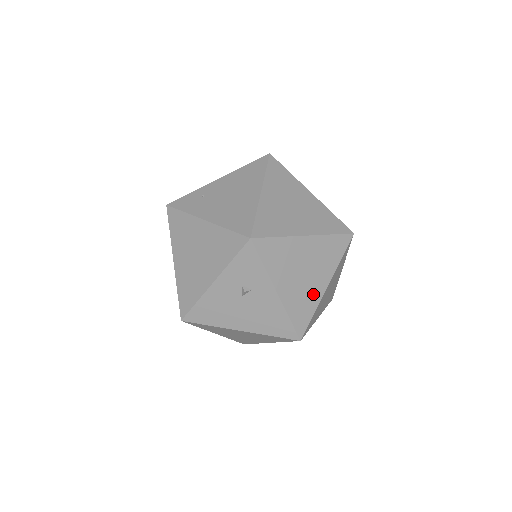
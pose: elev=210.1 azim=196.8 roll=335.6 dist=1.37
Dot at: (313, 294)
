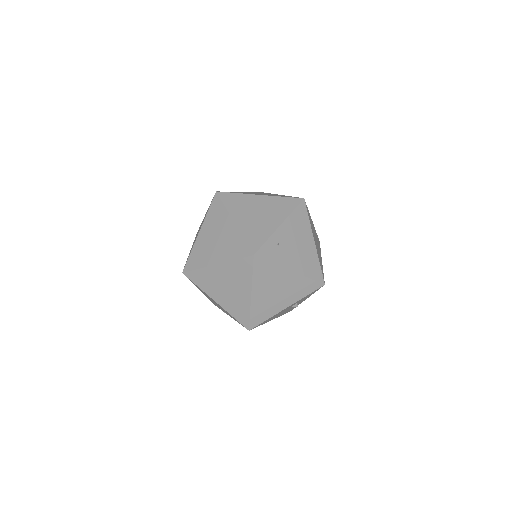
Dot at: occluded
